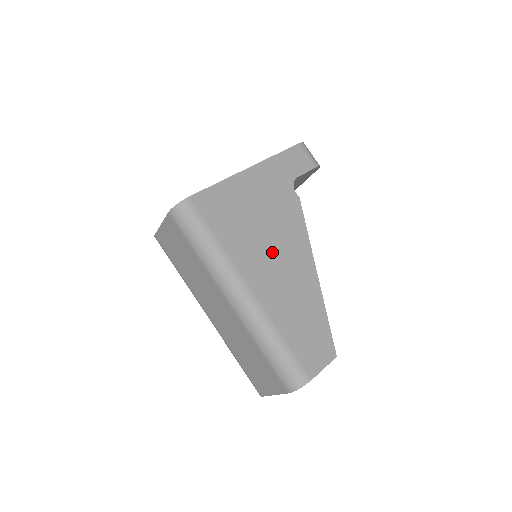
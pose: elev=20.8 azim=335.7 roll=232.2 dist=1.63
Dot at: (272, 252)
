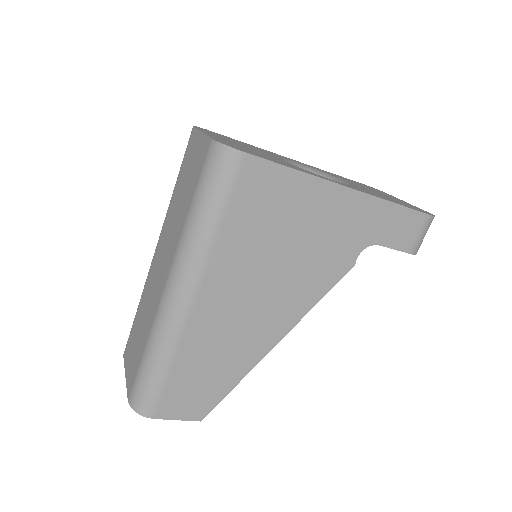
Dot at: (260, 288)
